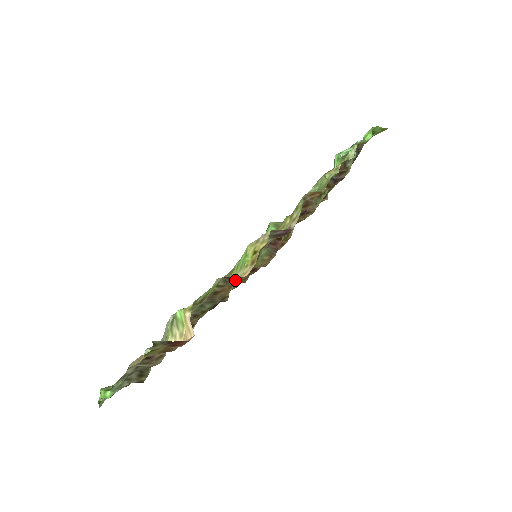
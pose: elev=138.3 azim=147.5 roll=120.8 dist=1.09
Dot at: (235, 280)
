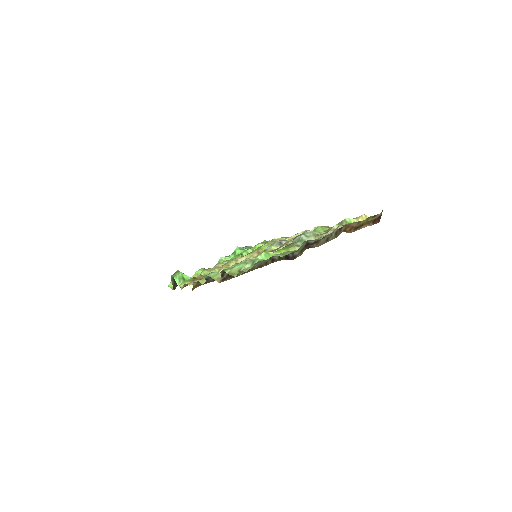
Dot at: occluded
